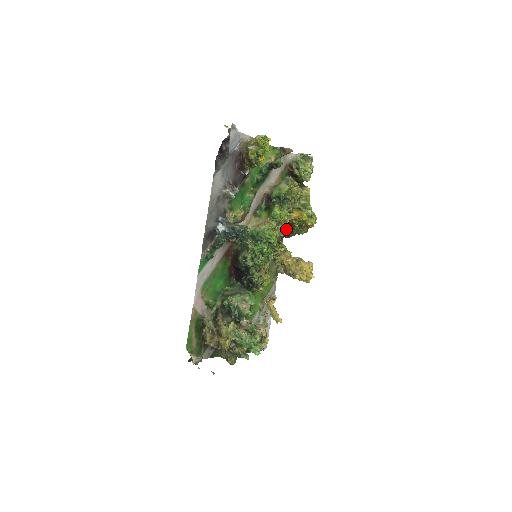
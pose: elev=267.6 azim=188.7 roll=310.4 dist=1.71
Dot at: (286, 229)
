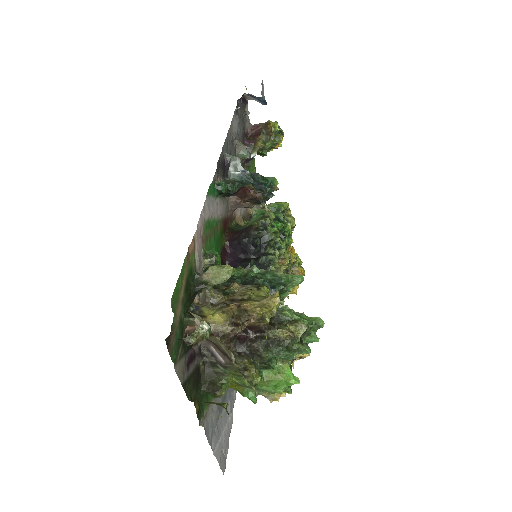
Dot at: occluded
